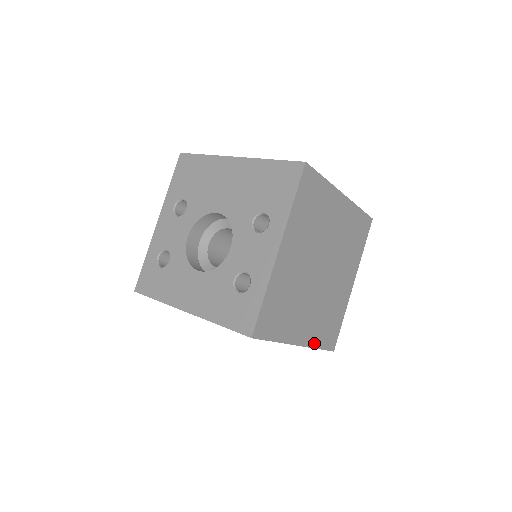
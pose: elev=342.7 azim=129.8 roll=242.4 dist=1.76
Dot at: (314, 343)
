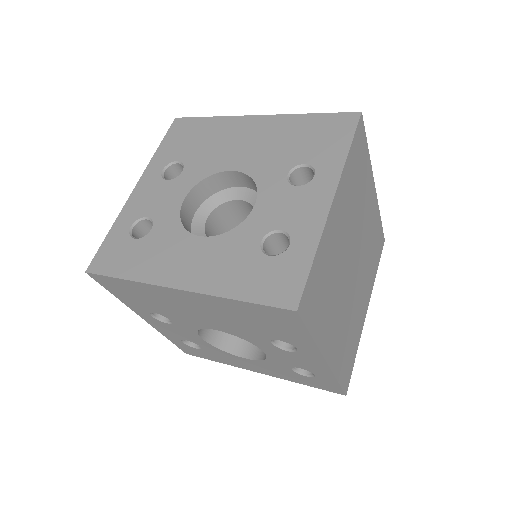
Dot at: (336, 369)
